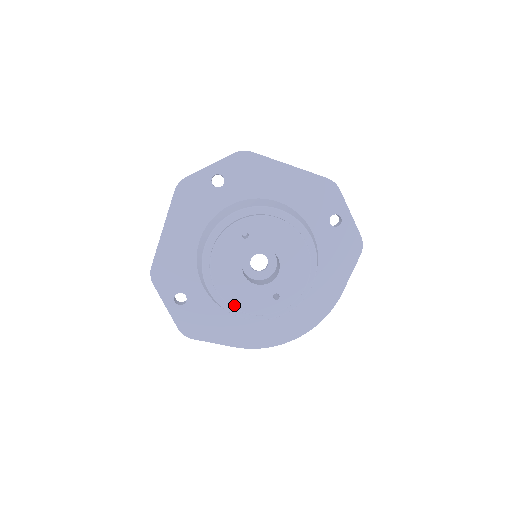
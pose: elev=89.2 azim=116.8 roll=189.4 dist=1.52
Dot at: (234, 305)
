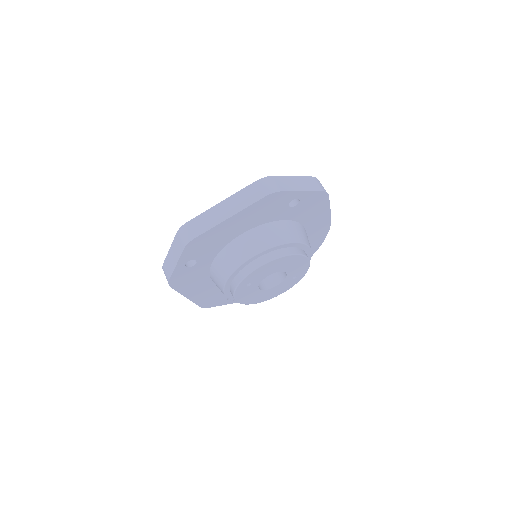
Dot at: (273, 297)
